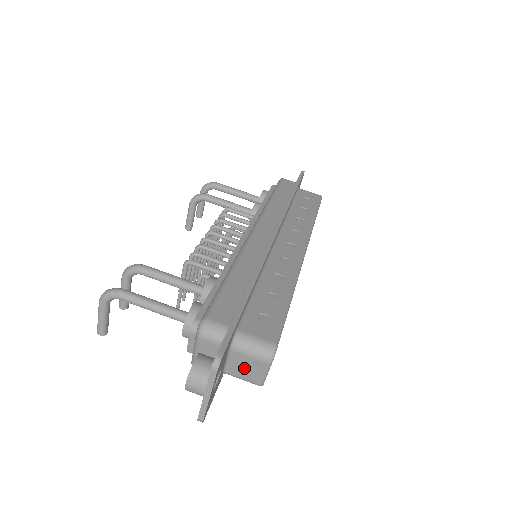
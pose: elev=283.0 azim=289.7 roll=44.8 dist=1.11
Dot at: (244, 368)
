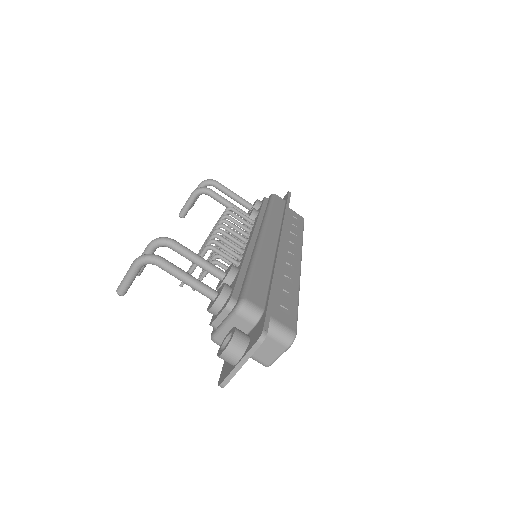
Dot at: (262, 348)
